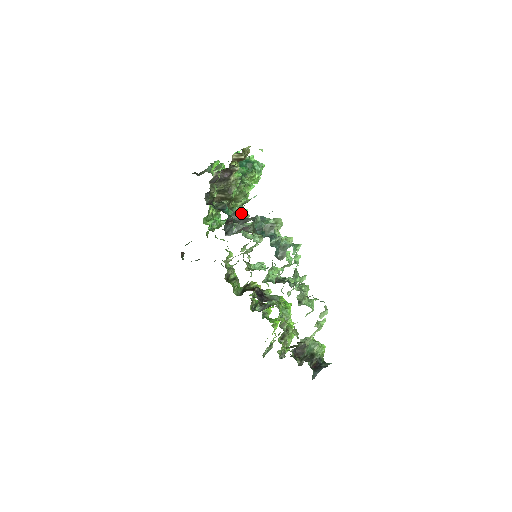
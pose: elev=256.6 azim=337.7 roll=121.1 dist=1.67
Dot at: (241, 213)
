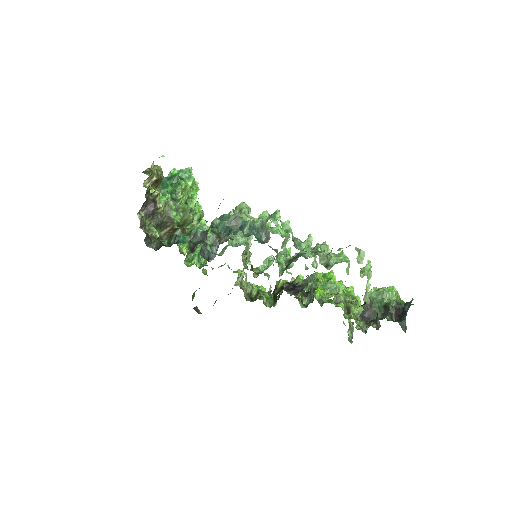
Dot at: (200, 230)
